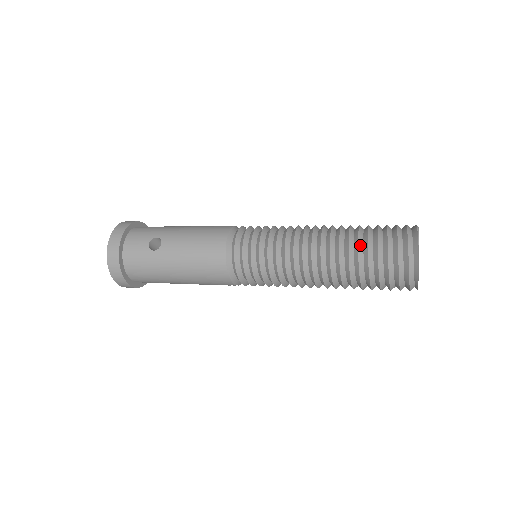
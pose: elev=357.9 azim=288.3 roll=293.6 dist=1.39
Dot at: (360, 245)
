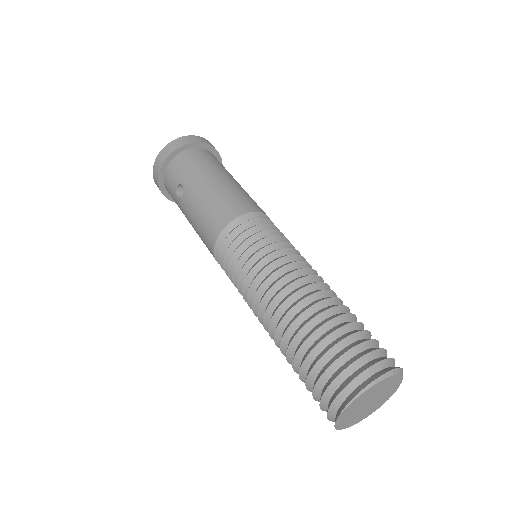
Dot at: (300, 353)
